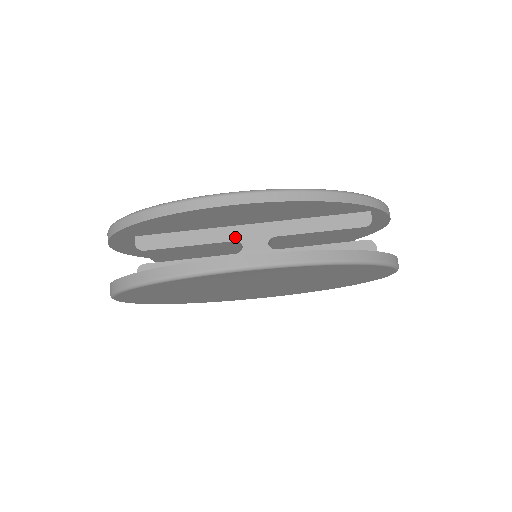
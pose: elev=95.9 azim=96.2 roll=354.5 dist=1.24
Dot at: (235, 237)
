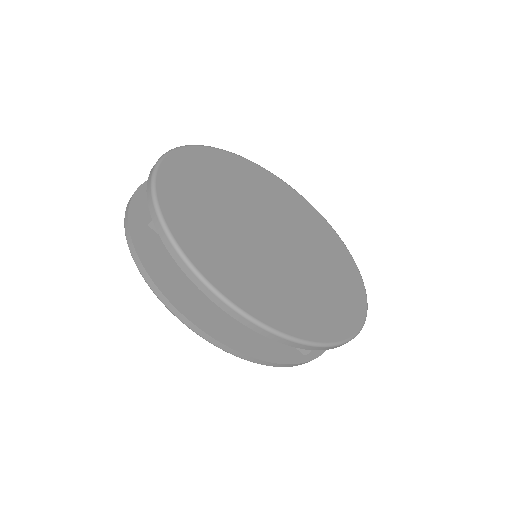
Dot at: occluded
